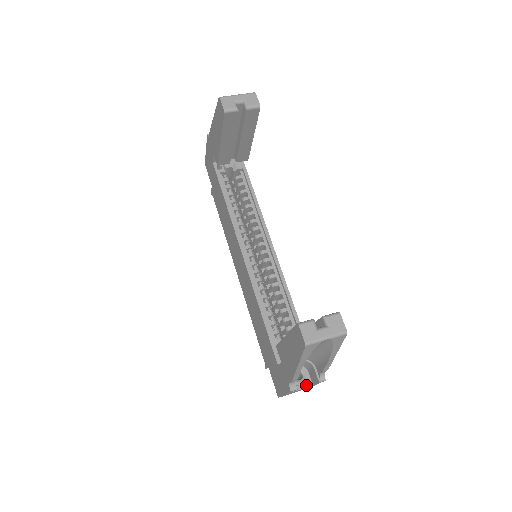
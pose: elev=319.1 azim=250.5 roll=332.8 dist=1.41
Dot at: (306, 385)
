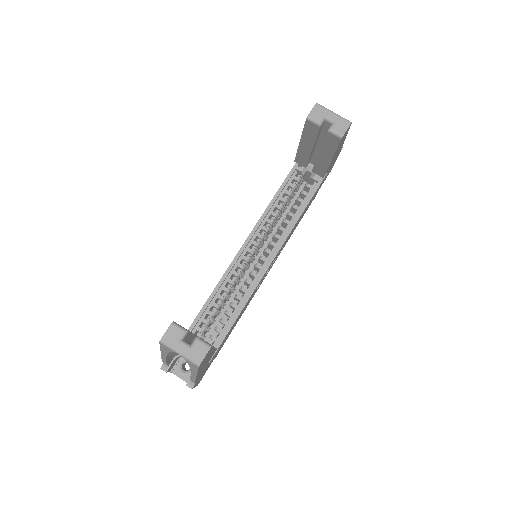
Dot at: (185, 378)
